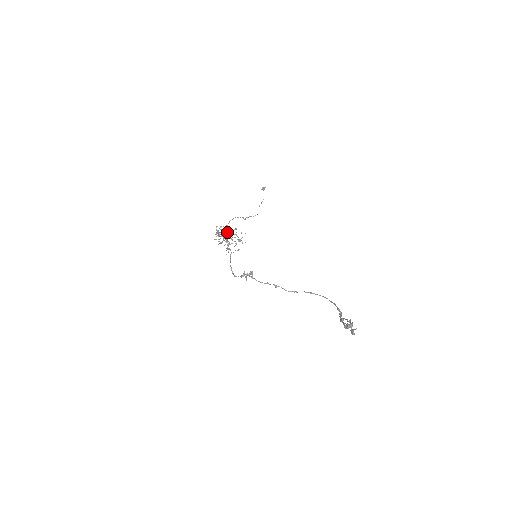
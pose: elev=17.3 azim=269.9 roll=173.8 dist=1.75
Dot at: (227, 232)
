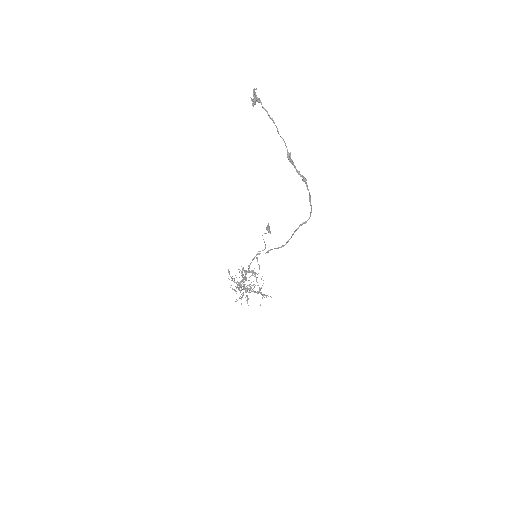
Dot at: (239, 272)
